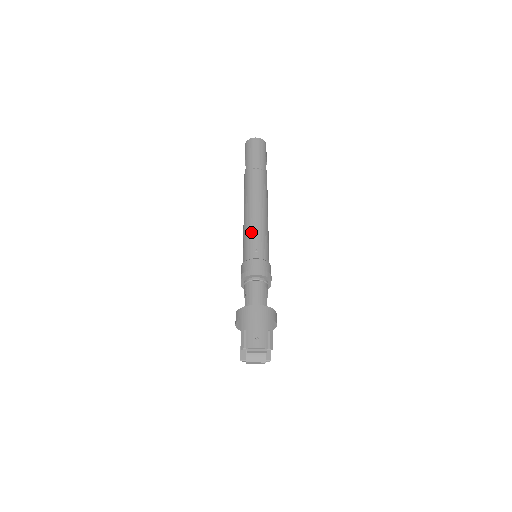
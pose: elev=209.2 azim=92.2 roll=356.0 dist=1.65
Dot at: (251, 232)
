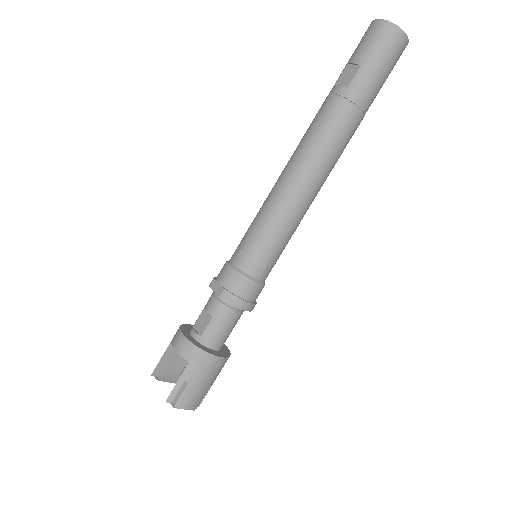
Dot at: (278, 232)
